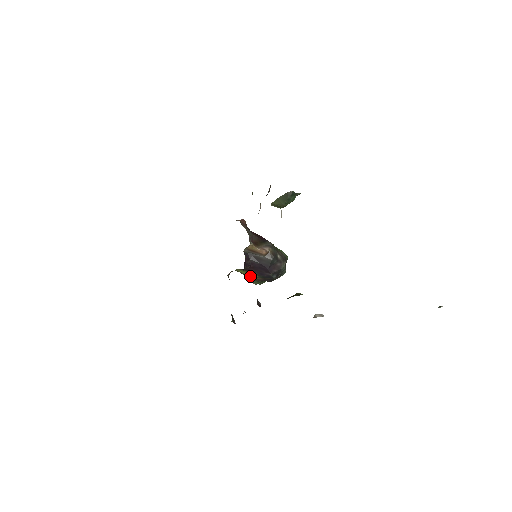
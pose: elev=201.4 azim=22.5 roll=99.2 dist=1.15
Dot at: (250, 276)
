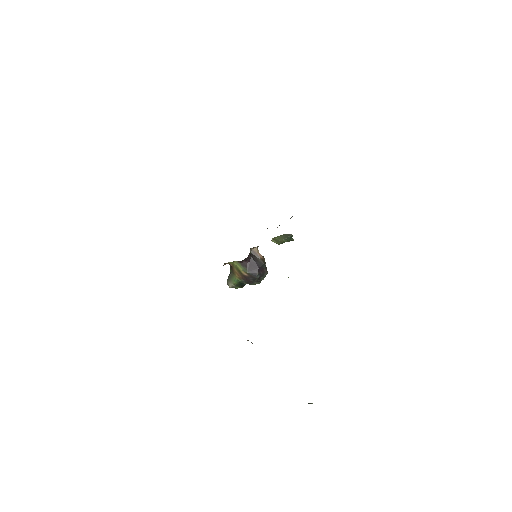
Dot at: (240, 270)
